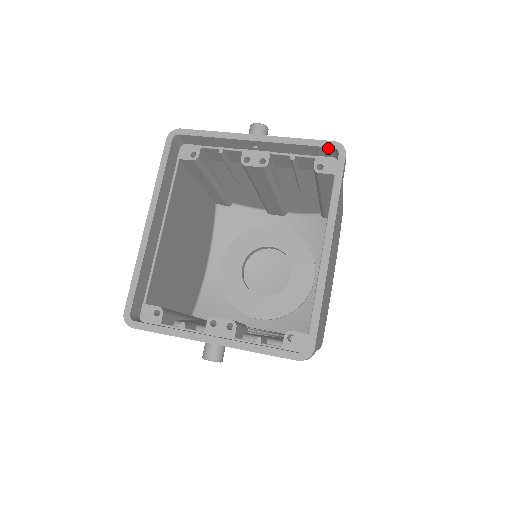
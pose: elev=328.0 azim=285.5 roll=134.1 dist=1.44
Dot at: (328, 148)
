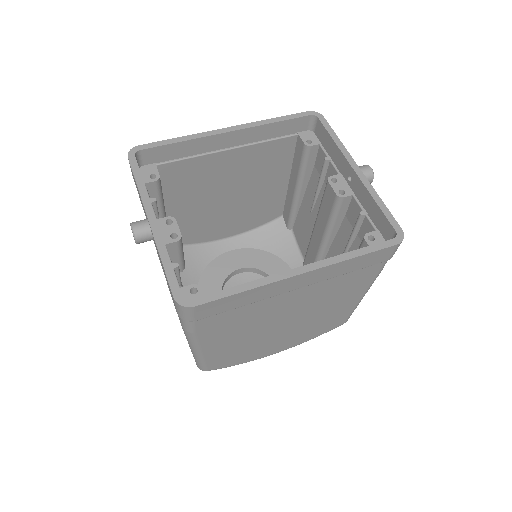
Dot at: (392, 228)
